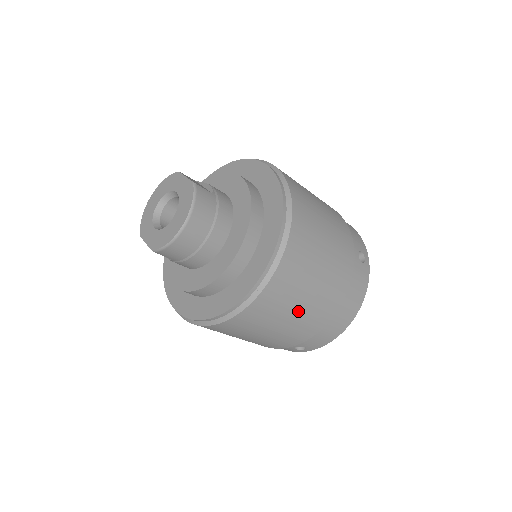
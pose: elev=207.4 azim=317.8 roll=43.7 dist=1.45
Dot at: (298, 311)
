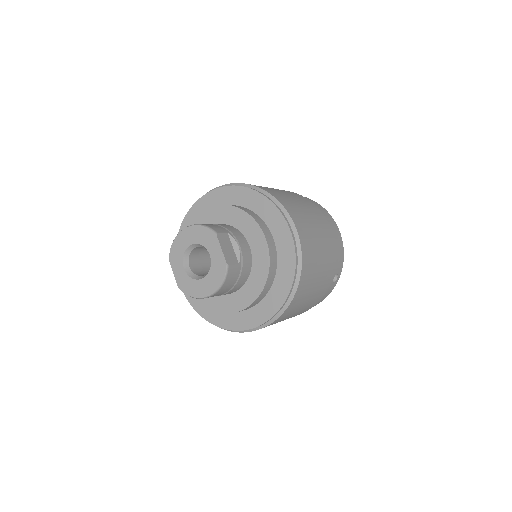
Dot at: occluded
